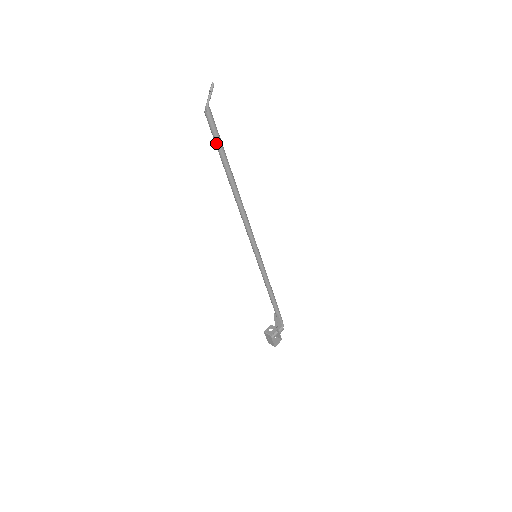
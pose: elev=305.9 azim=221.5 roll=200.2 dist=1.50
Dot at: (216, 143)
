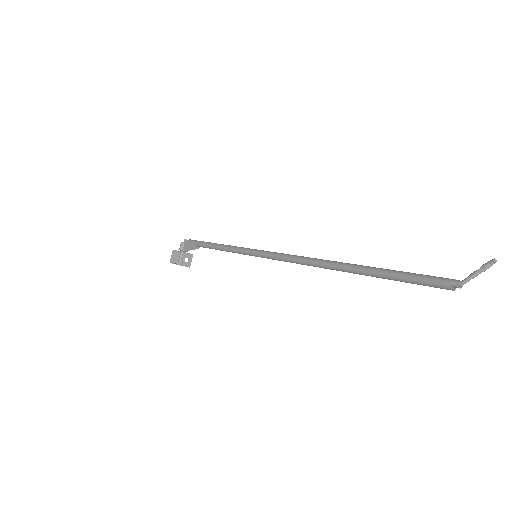
Dot at: occluded
